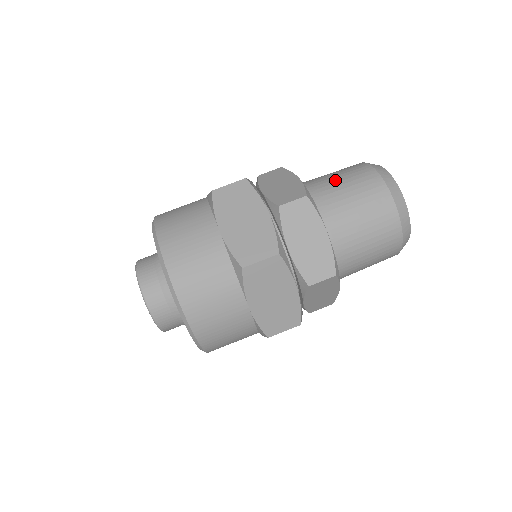
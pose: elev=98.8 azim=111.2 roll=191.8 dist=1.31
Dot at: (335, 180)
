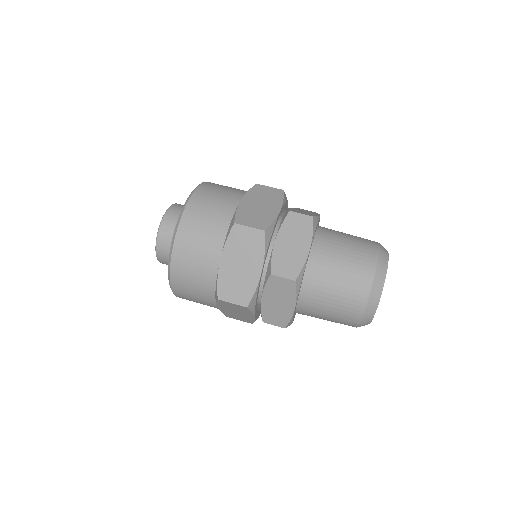
Dot at: (338, 265)
